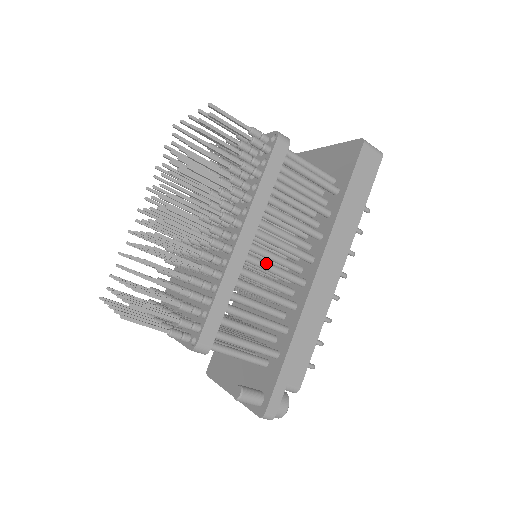
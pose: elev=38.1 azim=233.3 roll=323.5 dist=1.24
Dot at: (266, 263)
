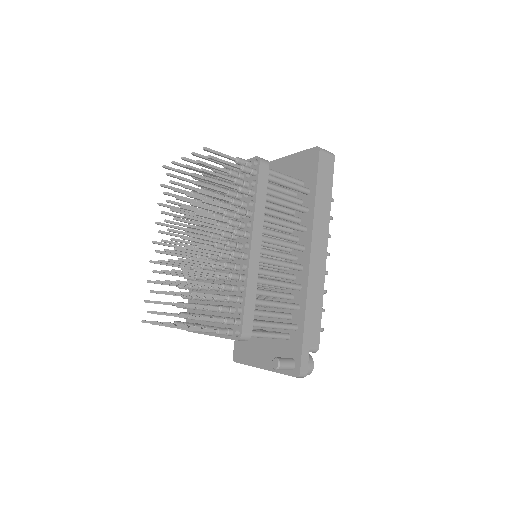
Dot at: (273, 260)
